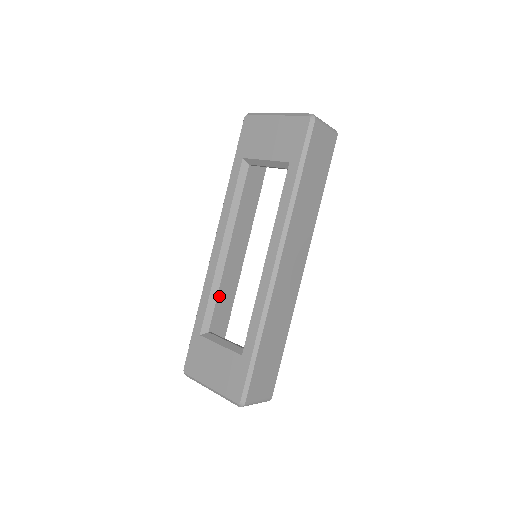
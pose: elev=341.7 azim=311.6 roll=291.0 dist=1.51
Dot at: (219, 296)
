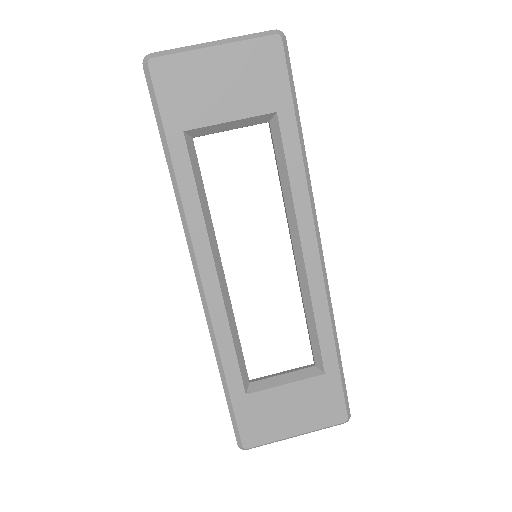
Dot at: occluded
